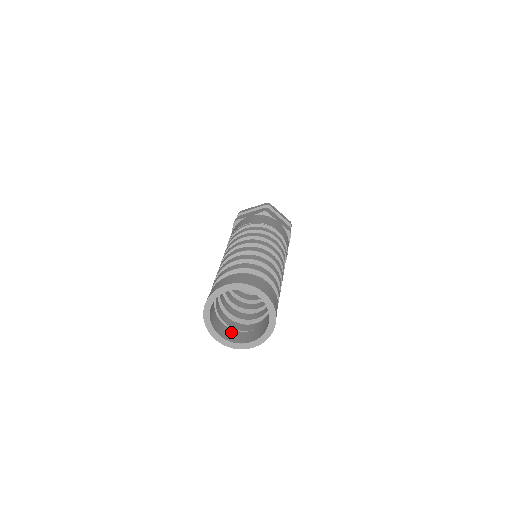
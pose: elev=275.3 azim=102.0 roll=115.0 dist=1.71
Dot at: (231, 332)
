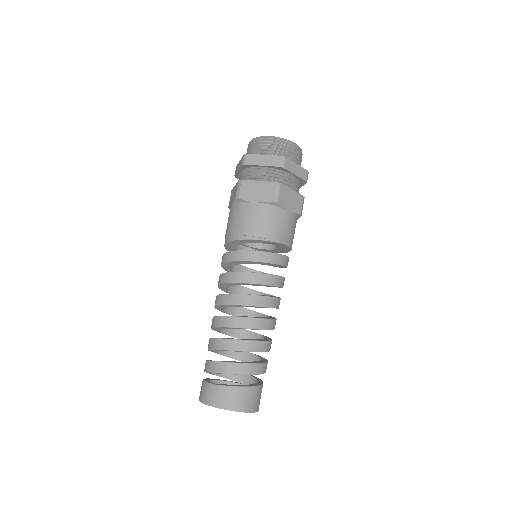
Dot at: occluded
